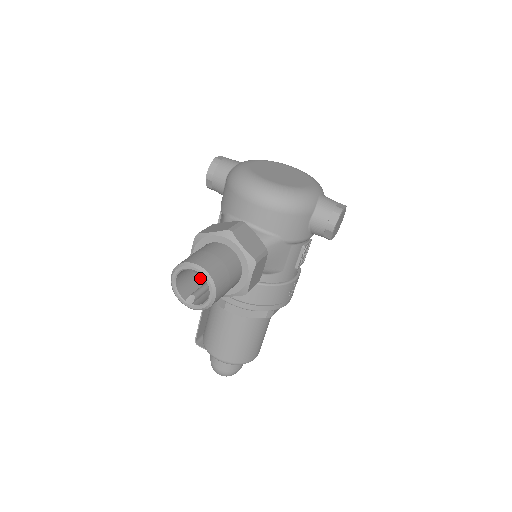
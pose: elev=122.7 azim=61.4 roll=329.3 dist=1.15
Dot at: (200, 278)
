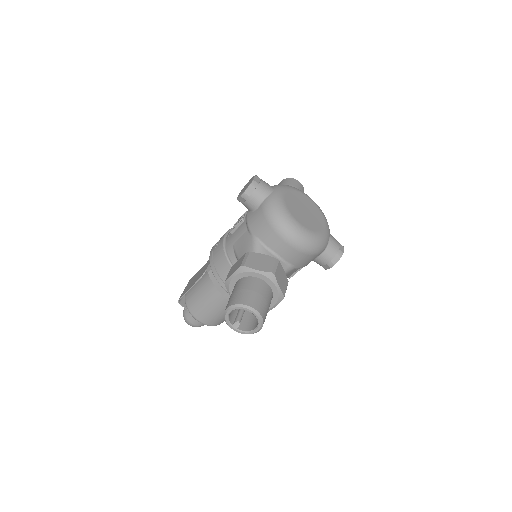
Dot at: occluded
